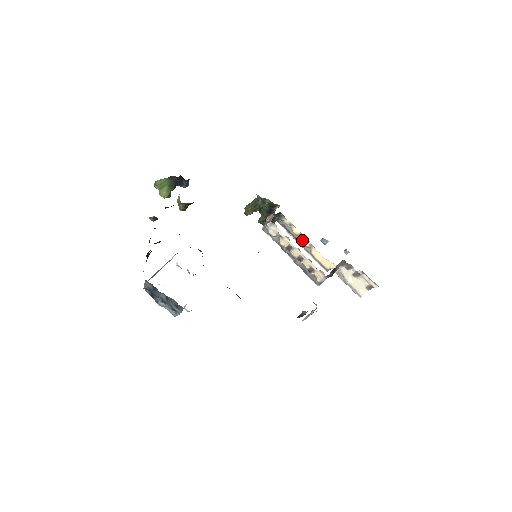
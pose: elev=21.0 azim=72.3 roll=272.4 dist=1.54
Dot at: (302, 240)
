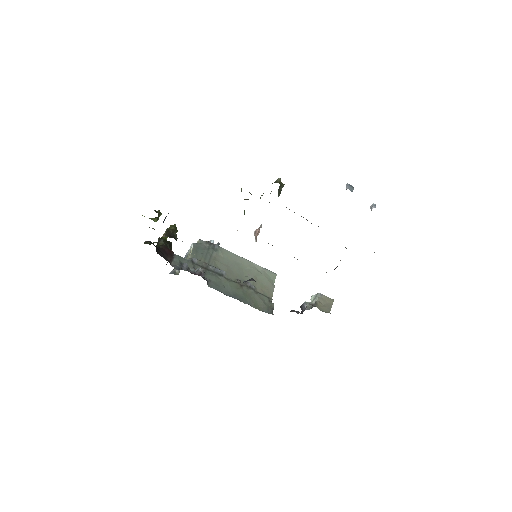
Dot at: occluded
